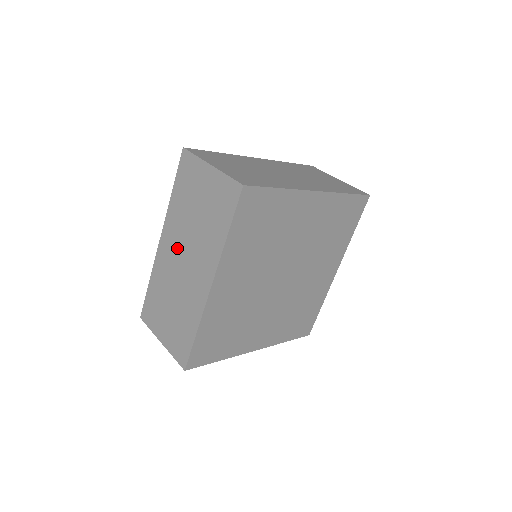
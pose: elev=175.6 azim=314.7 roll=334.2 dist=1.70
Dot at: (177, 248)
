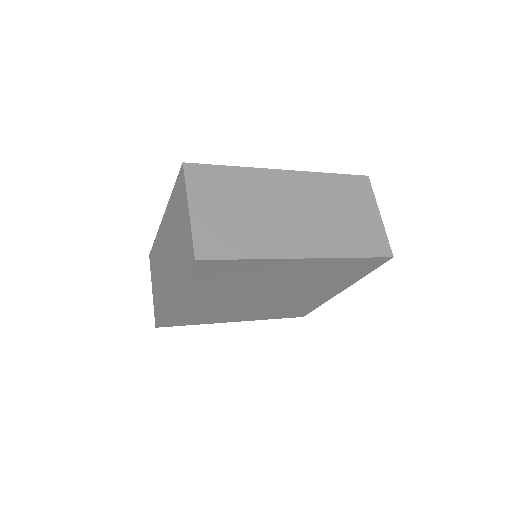
Dot at: (167, 241)
